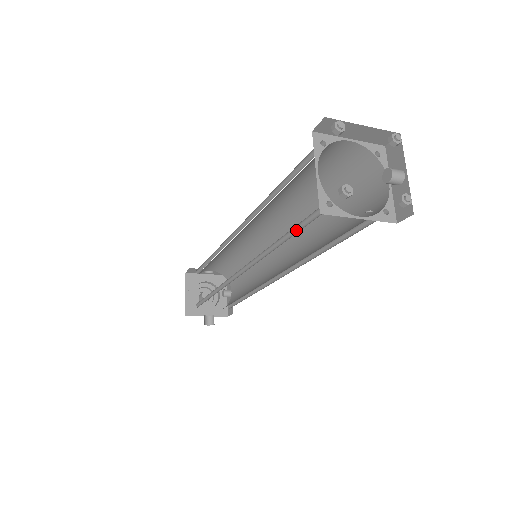
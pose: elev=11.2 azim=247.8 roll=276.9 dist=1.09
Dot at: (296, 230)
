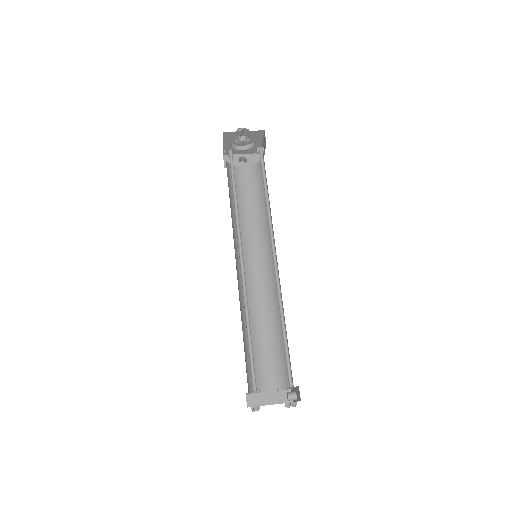
Dot at: occluded
